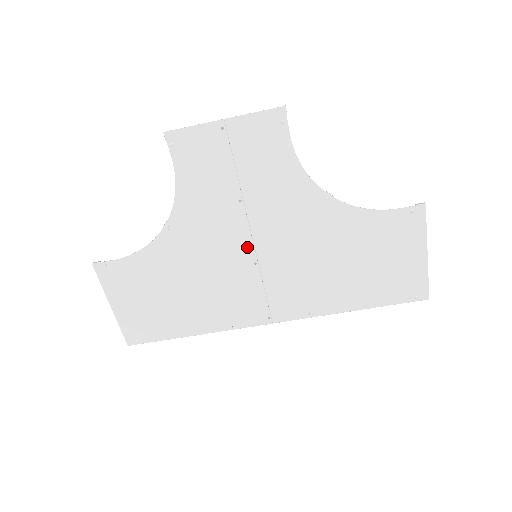
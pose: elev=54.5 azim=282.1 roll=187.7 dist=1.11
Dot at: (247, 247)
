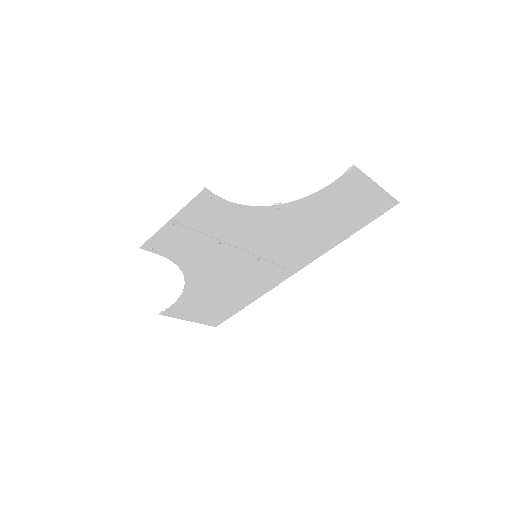
Dot at: (246, 256)
